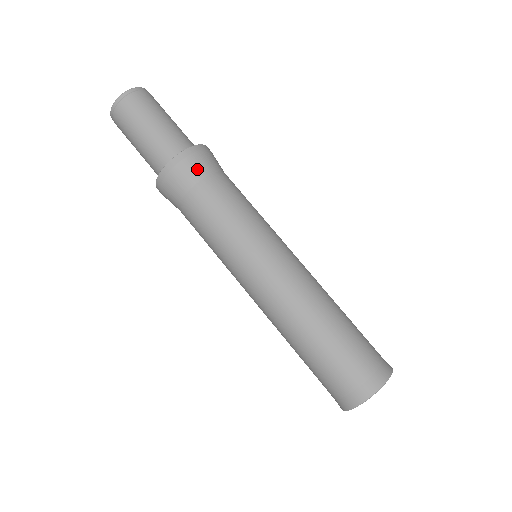
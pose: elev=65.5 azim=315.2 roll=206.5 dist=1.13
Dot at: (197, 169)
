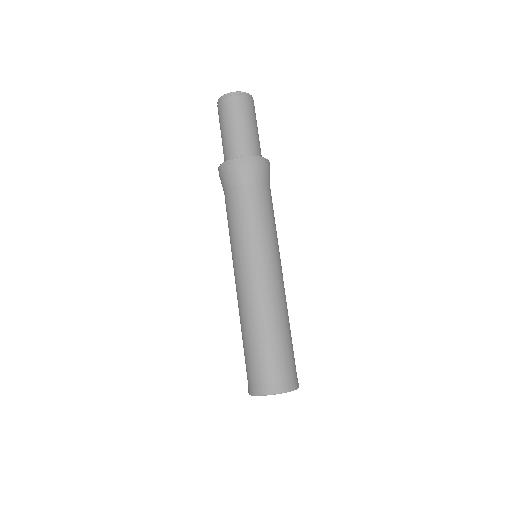
Dot at: (229, 178)
